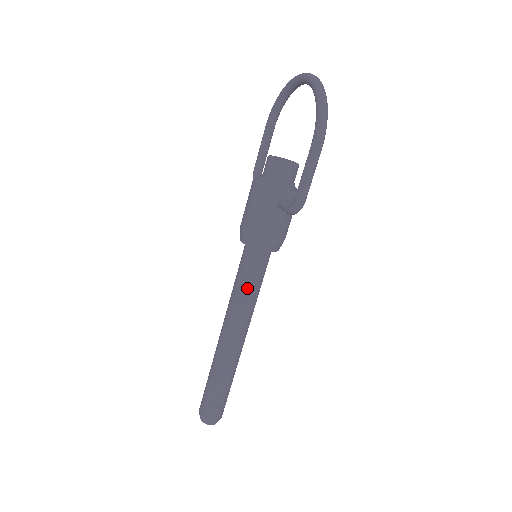
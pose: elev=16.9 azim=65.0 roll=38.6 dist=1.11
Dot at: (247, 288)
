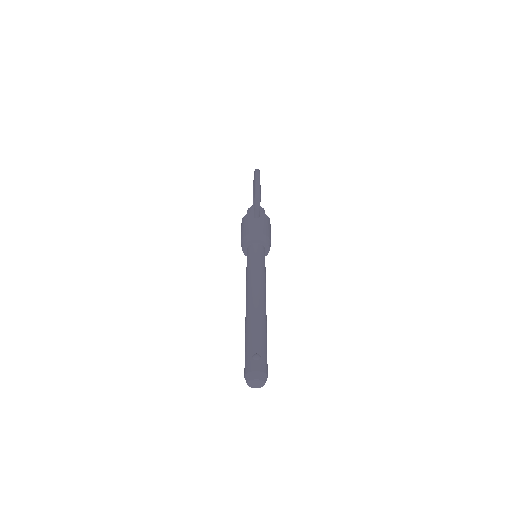
Dot at: (252, 265)
